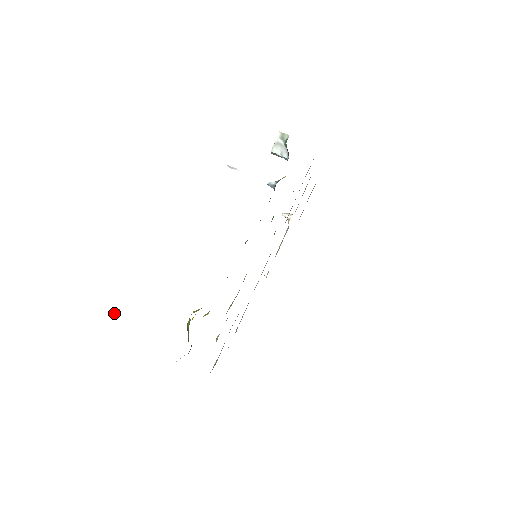
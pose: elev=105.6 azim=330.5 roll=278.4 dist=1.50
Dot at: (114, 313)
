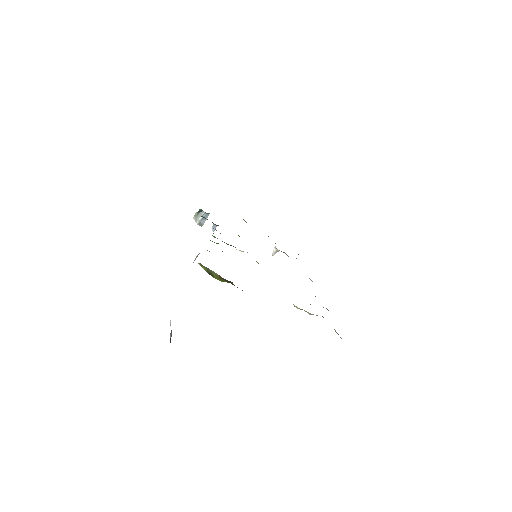
Dot at: occluded
